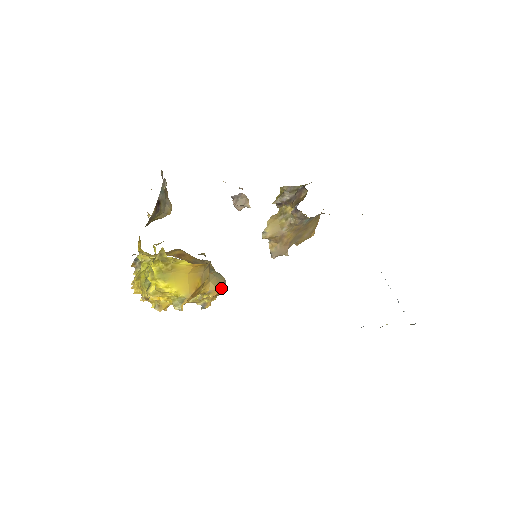
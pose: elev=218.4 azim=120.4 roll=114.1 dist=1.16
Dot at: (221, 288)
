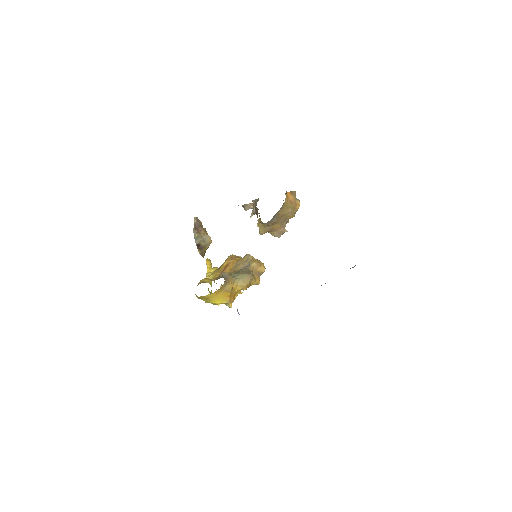
Dot at: (247, 284)
